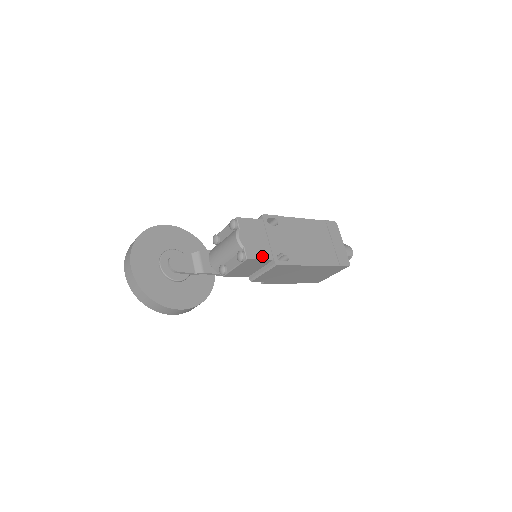
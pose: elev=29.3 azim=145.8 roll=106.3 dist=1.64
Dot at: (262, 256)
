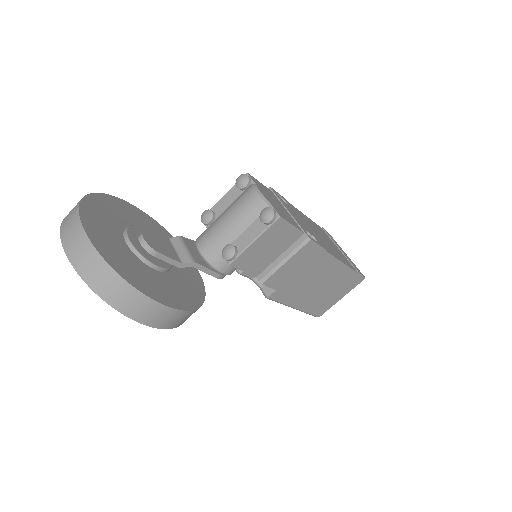
Dot at: (292, 223)
